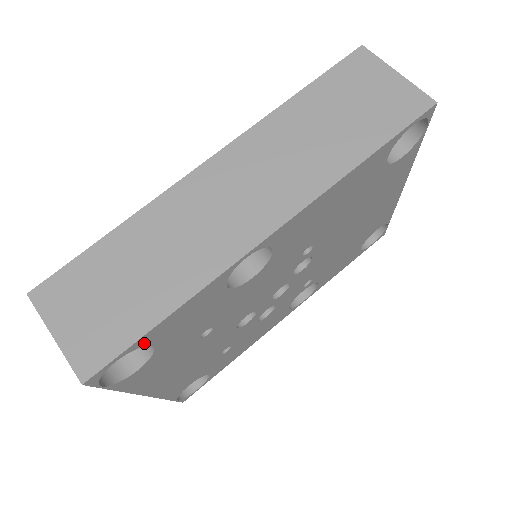
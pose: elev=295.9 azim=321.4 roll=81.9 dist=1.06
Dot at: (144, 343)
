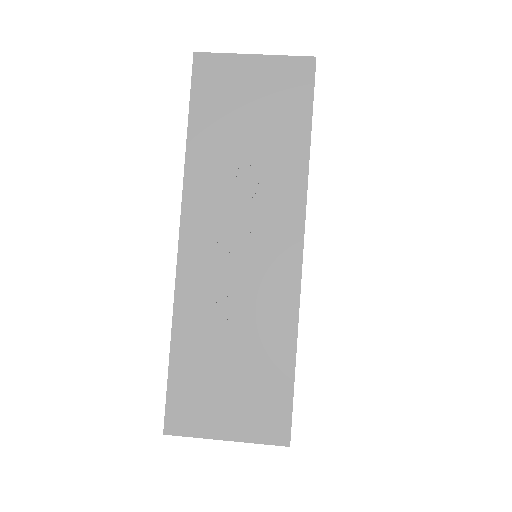
Dot at: occluded
